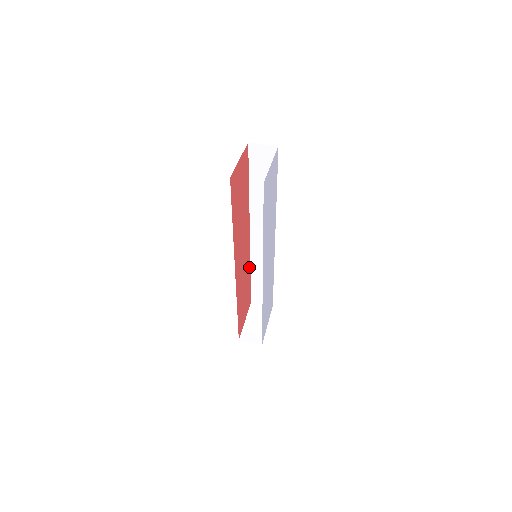
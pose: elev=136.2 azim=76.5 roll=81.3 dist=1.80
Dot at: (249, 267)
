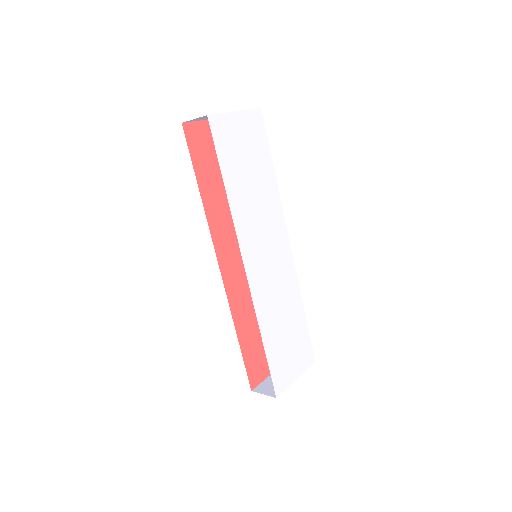
Dot at: occluded
